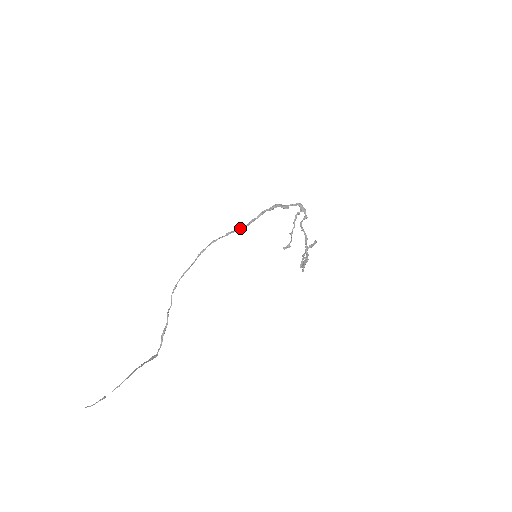
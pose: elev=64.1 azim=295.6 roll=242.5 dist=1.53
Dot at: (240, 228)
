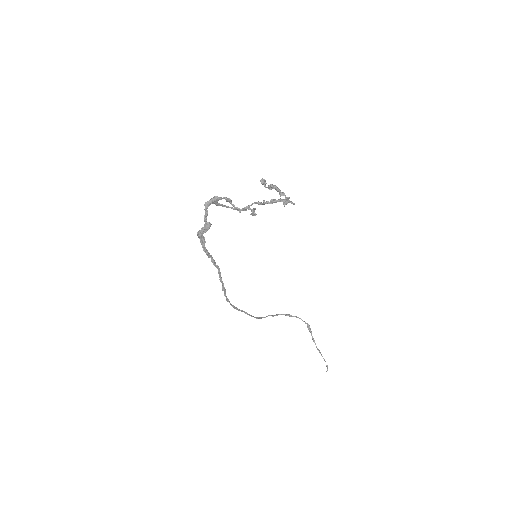
Dot at: (220, 277)
